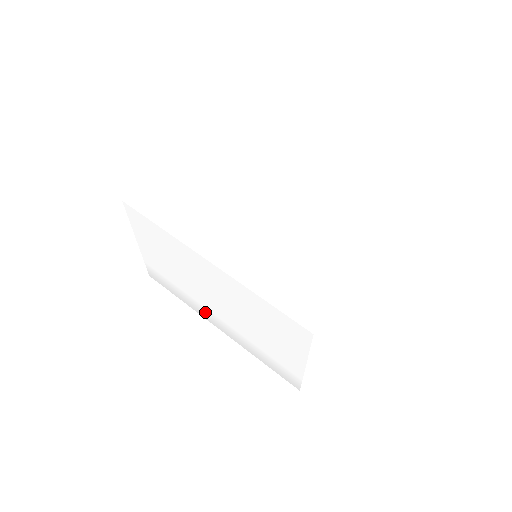
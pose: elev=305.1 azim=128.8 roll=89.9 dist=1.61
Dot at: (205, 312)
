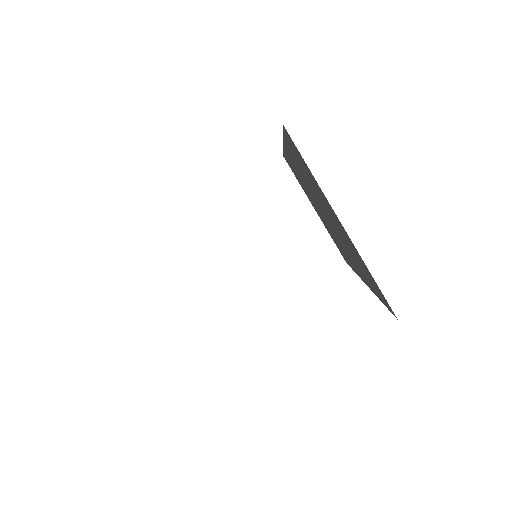
Dot at: occluded
